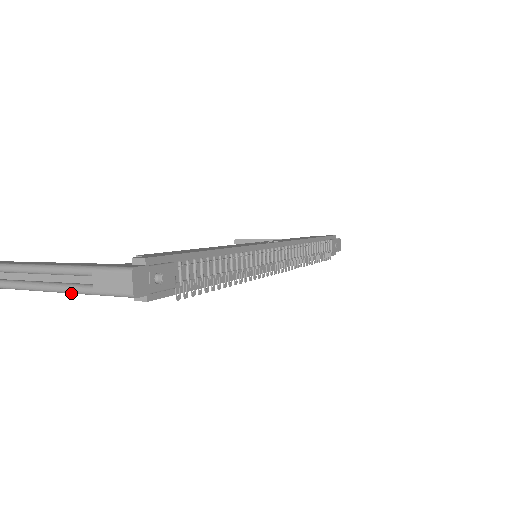
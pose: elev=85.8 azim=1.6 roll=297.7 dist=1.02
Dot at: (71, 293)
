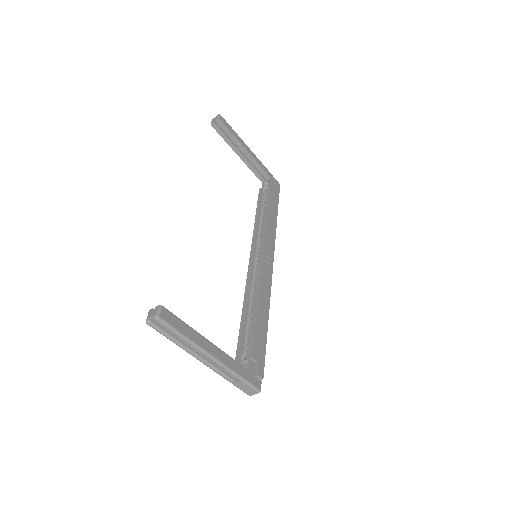
Dot at: (217, 373)
